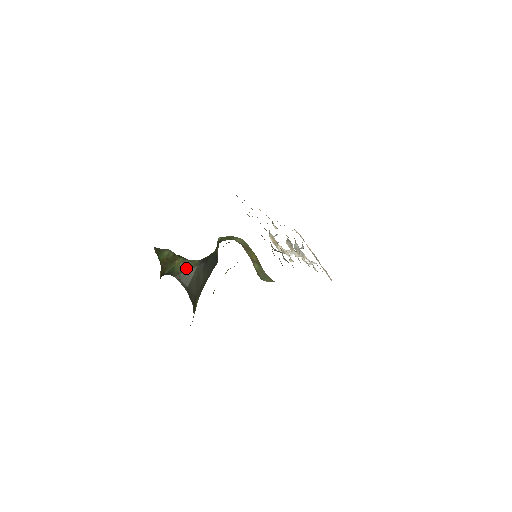
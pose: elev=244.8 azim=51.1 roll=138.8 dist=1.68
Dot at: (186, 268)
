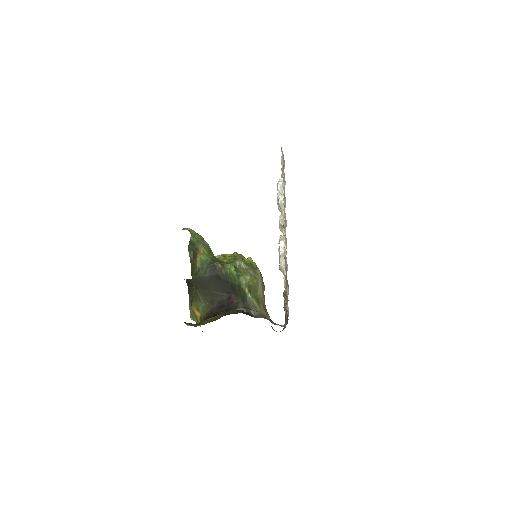
Dot at: (195, 277)
